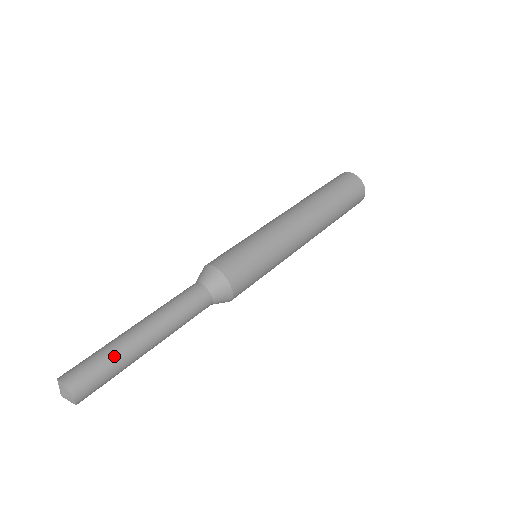
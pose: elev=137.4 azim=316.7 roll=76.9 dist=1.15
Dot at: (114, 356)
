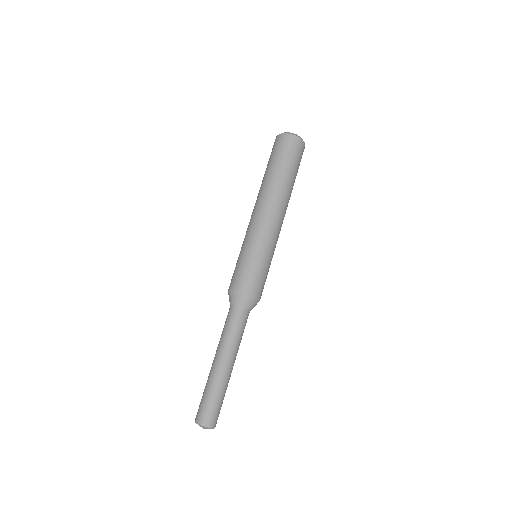
Dot at: (217, 391)
